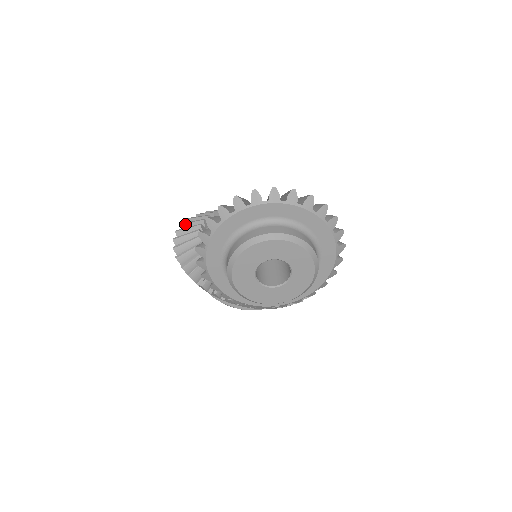
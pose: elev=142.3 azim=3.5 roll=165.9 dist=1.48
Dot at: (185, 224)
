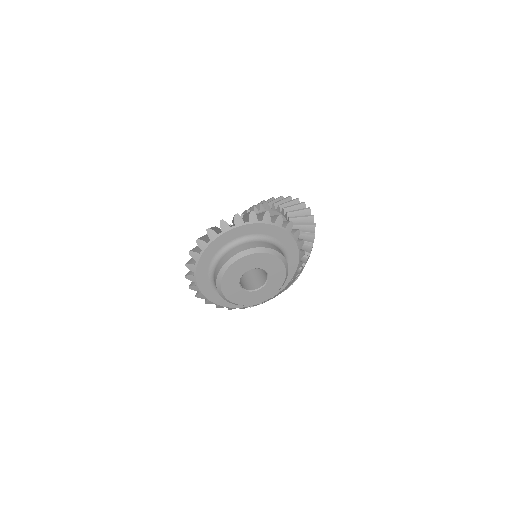
Dot at: occluded
